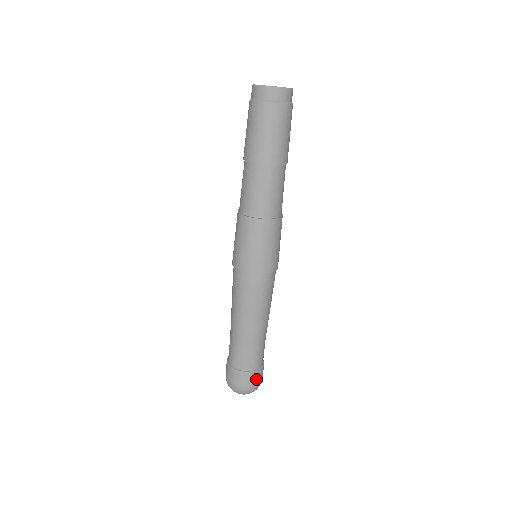
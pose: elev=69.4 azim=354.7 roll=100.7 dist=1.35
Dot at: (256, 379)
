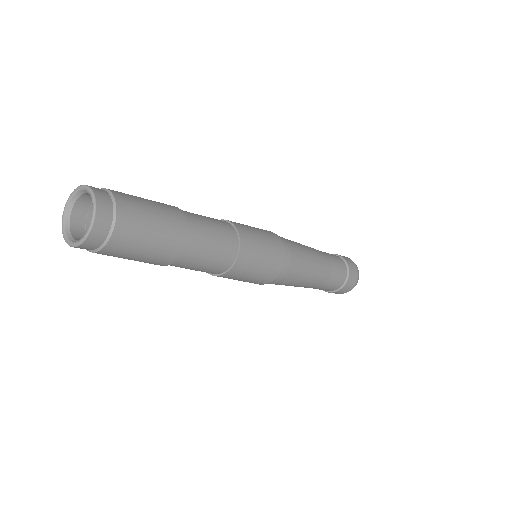
Dot at: (349, 285)
